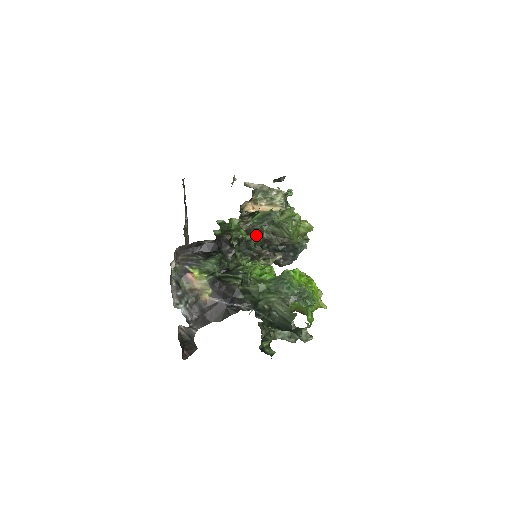
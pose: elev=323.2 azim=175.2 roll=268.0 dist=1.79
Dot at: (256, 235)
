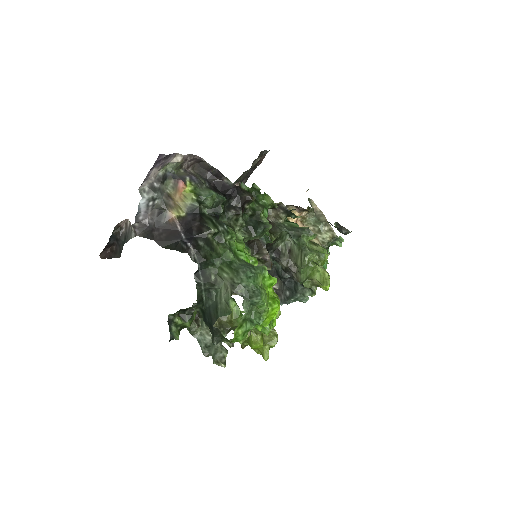
Dot at: (274, 232)
